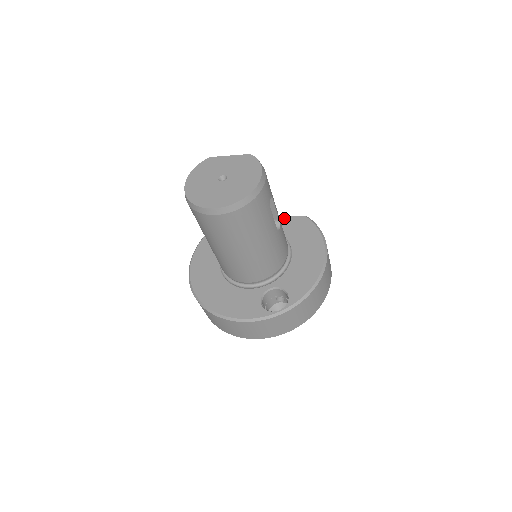
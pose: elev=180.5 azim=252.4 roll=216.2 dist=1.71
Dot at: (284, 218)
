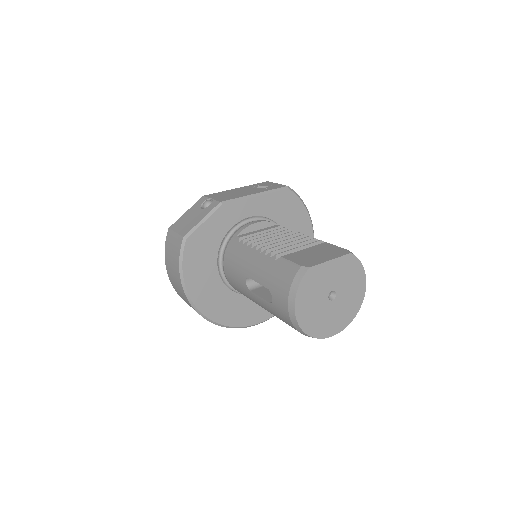
Dot at: (269, 196)
